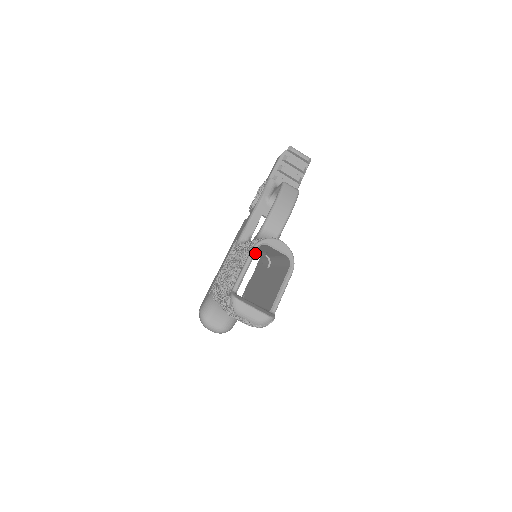
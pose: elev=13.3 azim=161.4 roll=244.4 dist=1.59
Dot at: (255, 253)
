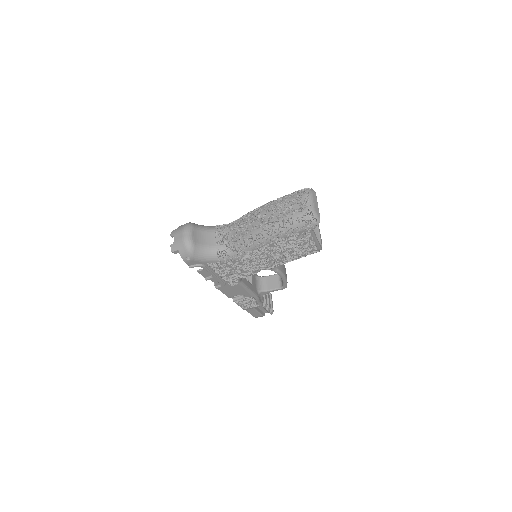
Dot at: occluded
